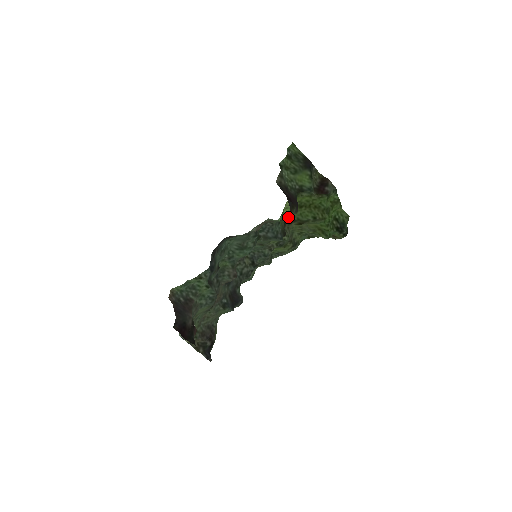
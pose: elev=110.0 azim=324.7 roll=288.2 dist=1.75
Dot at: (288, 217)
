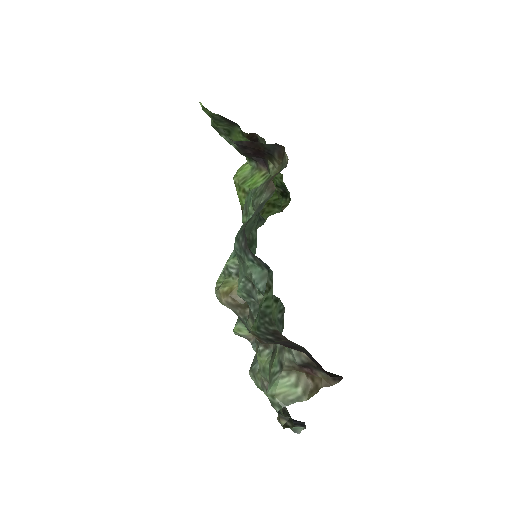
Dot at: (281, 165)
